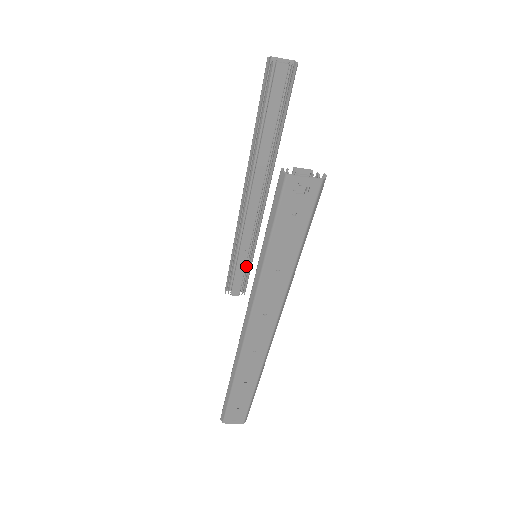
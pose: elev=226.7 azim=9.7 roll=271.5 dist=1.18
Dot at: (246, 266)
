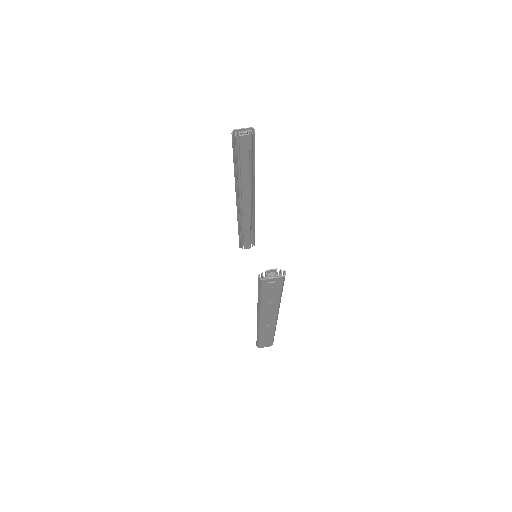
Dot at: (251, 232)
